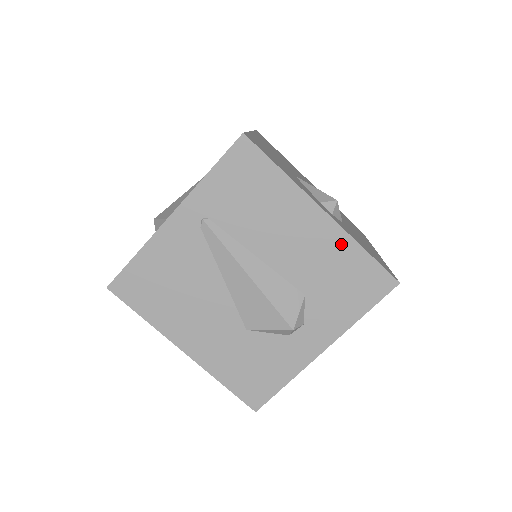
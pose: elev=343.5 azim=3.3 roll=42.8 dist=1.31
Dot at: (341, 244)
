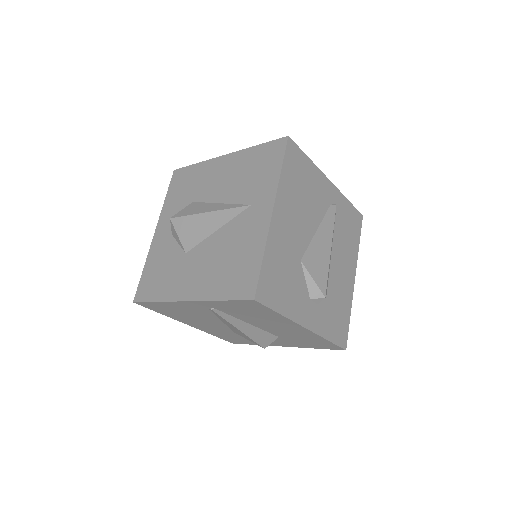
Dot at: (312, 336)
